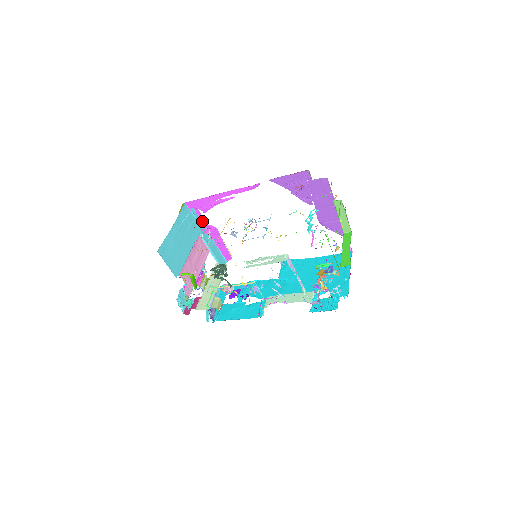
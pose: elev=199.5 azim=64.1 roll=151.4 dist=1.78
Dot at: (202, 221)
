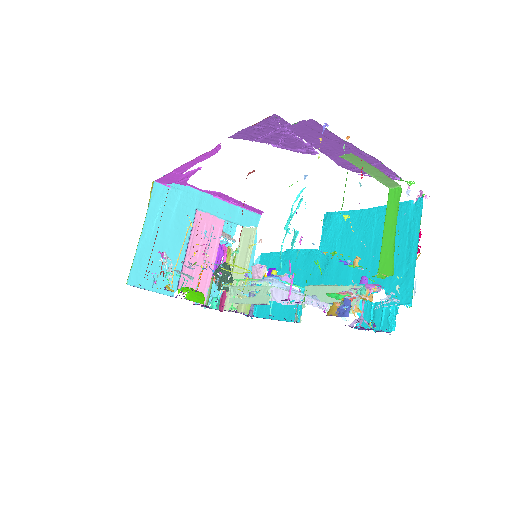
Dot at: (195, 188)
